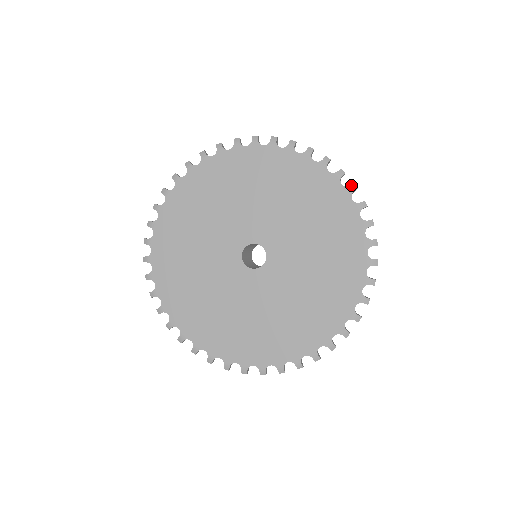
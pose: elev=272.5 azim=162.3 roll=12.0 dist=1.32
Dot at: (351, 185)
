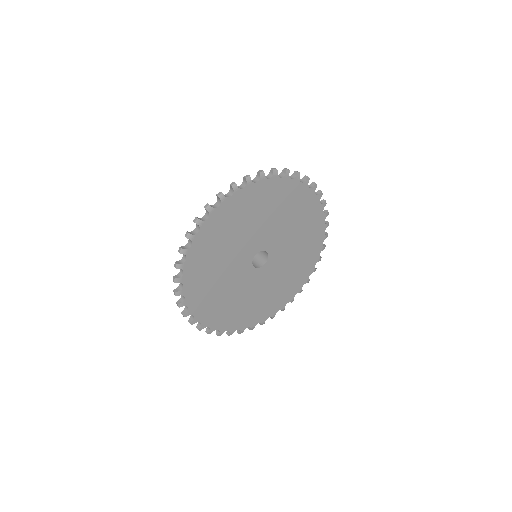
Dot at: (306, 179)
